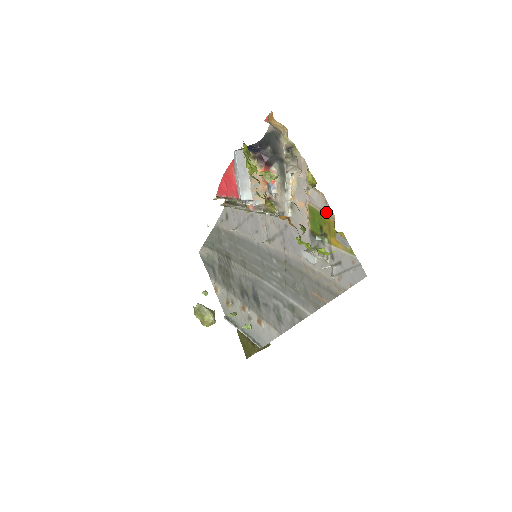
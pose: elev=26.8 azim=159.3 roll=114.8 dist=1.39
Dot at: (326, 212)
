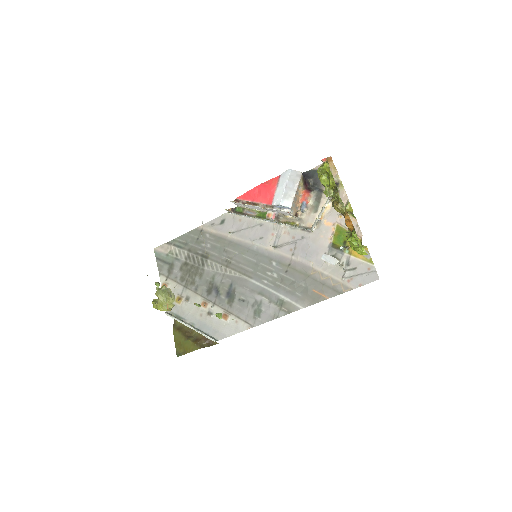
Dot at: occluded
